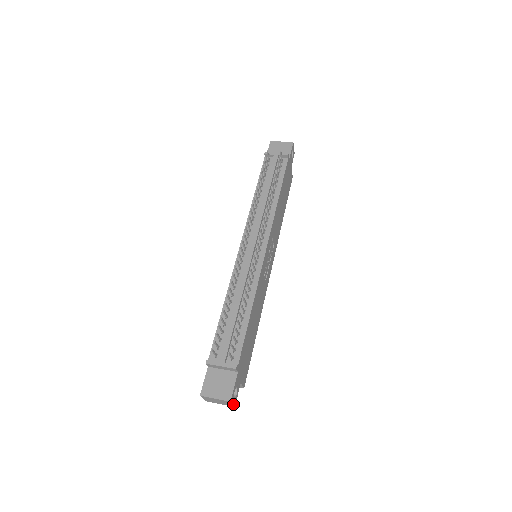
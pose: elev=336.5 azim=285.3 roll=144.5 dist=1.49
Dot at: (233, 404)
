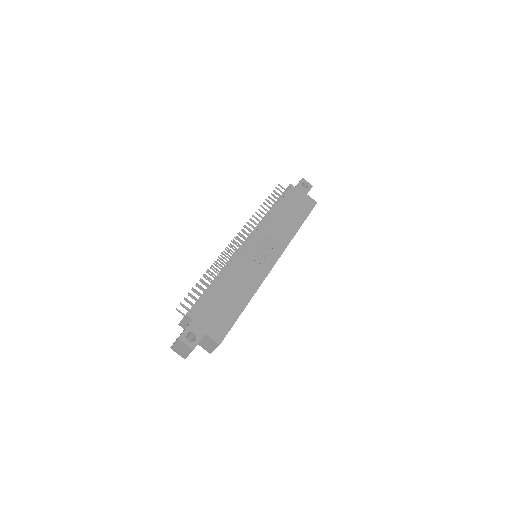
Dot at: (187, 345)
